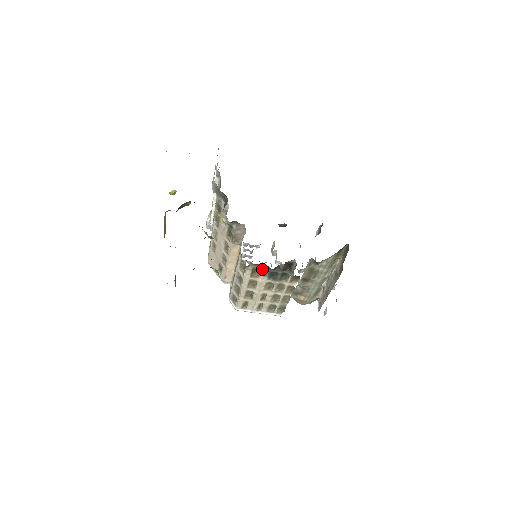
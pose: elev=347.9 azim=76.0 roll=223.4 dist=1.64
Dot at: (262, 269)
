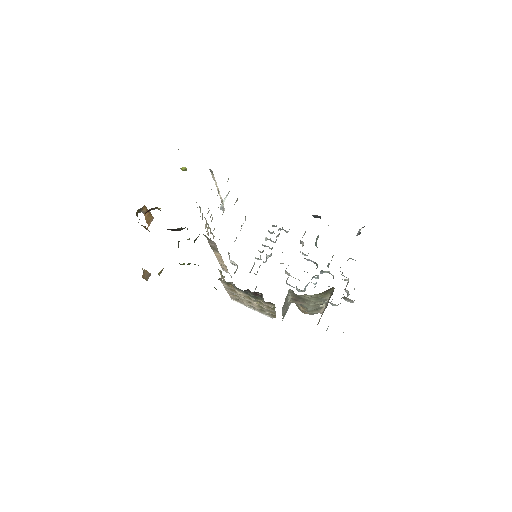
Dot at: (234, 286)
